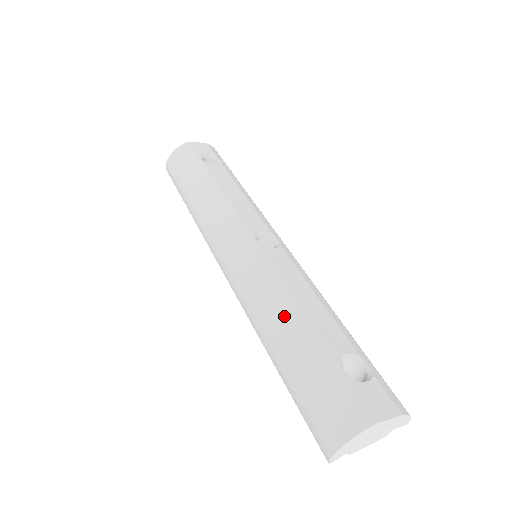
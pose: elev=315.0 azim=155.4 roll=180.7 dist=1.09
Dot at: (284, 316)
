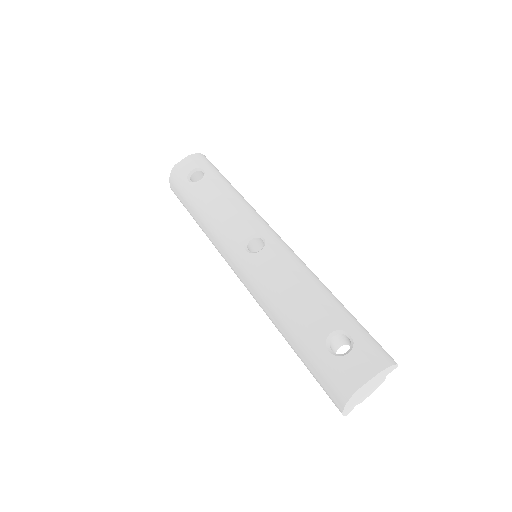
Dot at: (281, 316)
